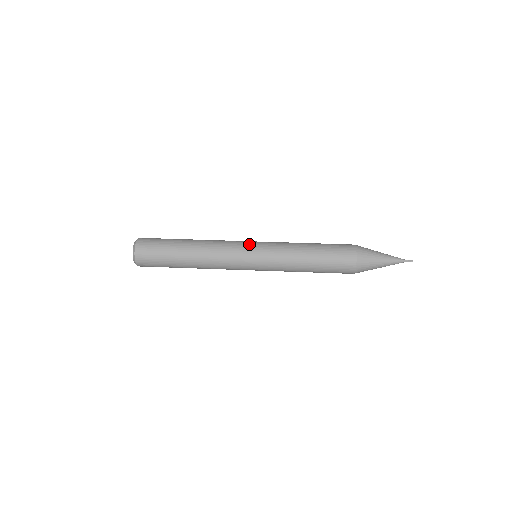
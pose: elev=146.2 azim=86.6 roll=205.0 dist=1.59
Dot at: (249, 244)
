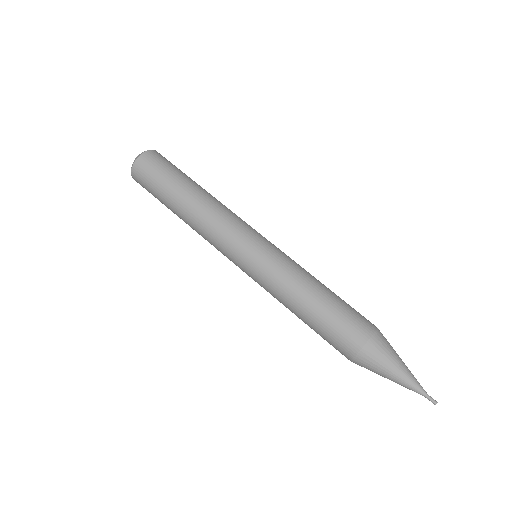
Dot at: (260, 234)
